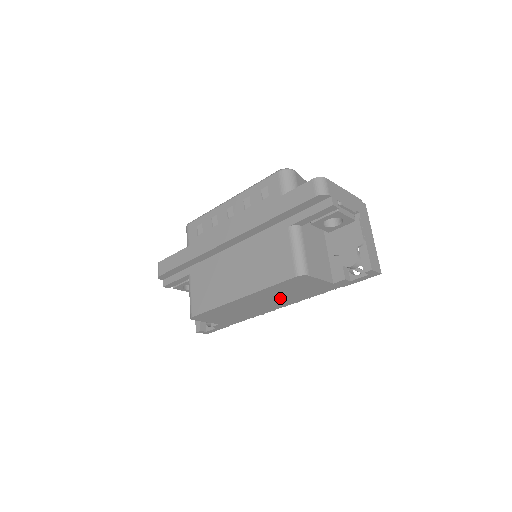
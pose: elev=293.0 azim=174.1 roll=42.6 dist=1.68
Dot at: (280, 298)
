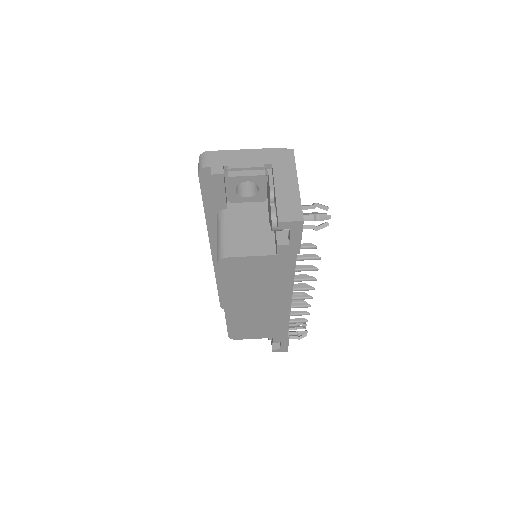
Dot at: (262, 291)
